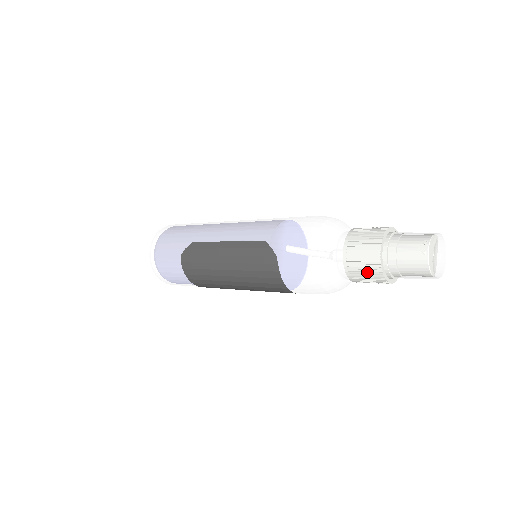
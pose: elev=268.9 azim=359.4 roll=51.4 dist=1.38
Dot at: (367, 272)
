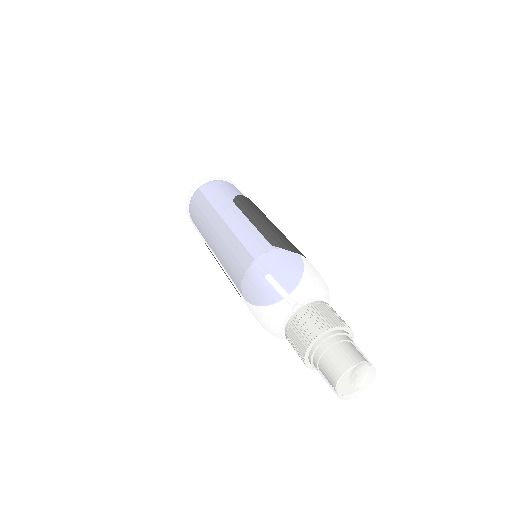
Dot at: occluded
